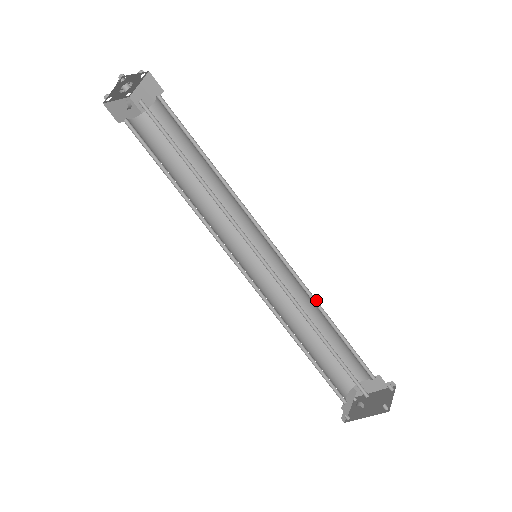
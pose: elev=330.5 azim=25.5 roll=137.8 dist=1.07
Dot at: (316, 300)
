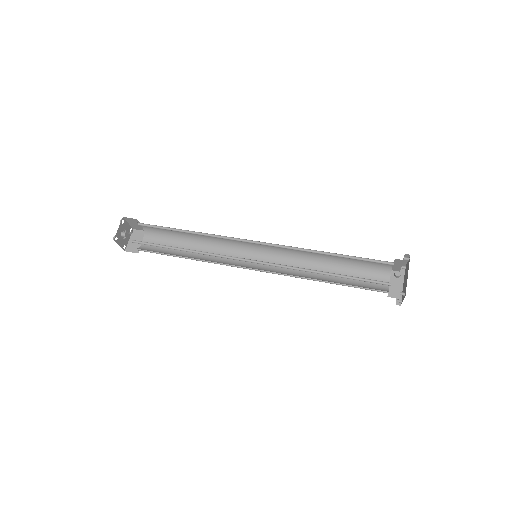
Dot at: (312, 260)
